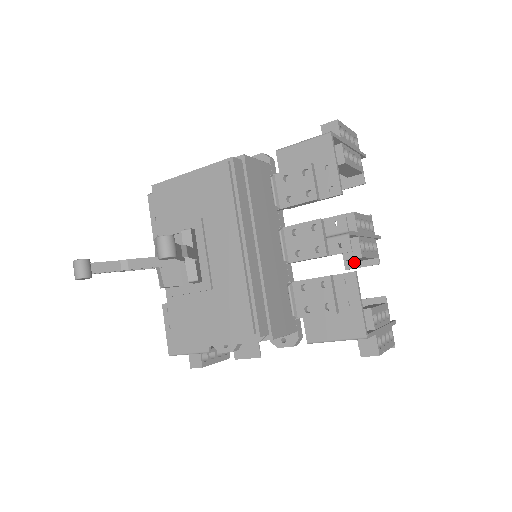
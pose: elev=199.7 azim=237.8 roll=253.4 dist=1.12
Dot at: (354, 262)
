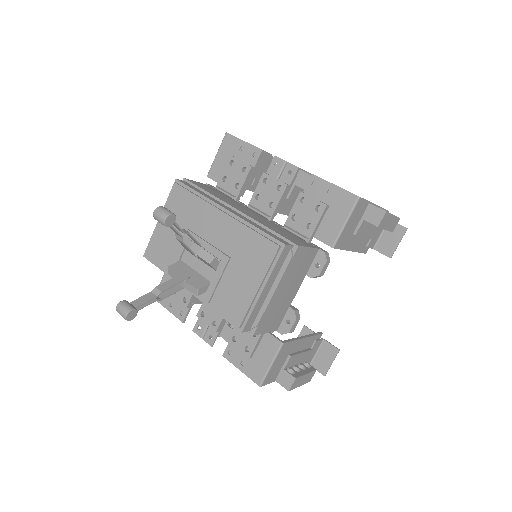
Dot at: occluded
